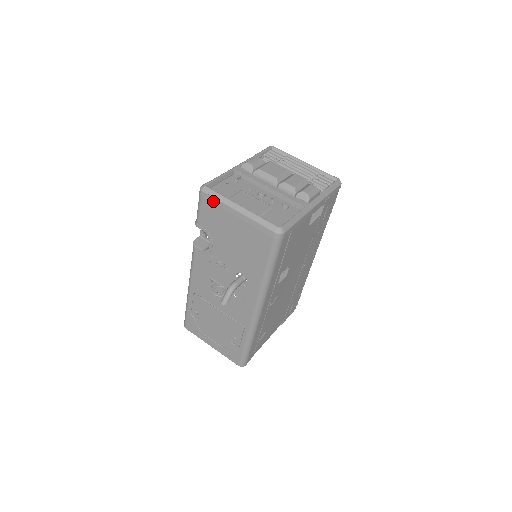
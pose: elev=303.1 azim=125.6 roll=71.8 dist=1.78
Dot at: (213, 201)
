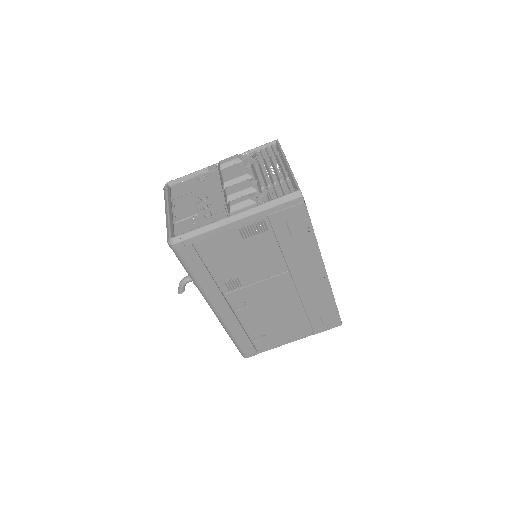
Dot at: occluded
